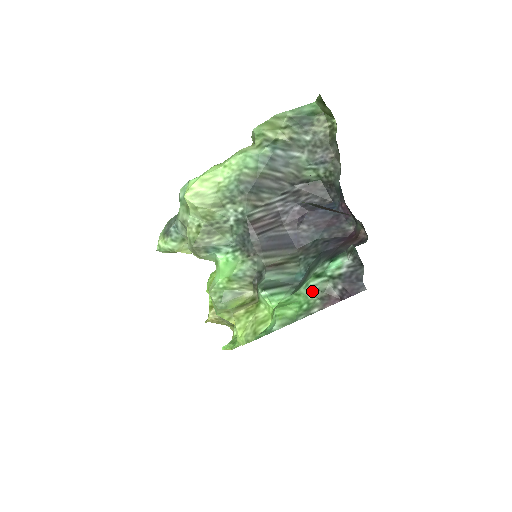
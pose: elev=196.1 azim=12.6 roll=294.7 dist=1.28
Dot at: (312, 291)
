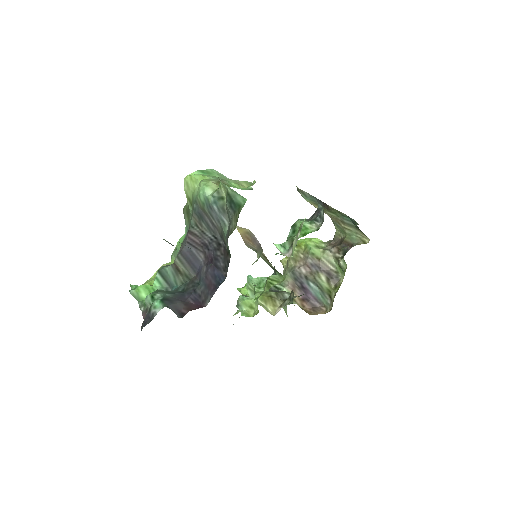
Dot at: (147, 299)
